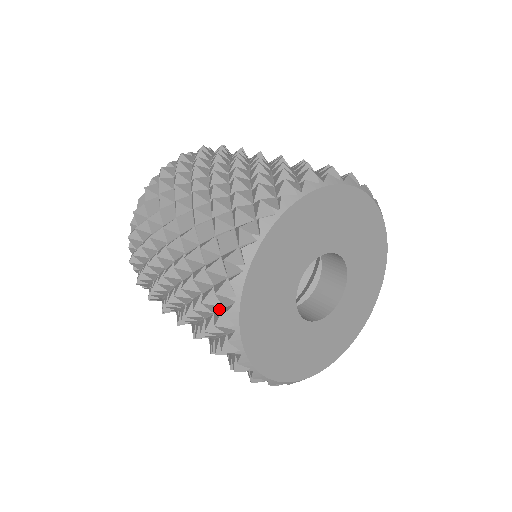
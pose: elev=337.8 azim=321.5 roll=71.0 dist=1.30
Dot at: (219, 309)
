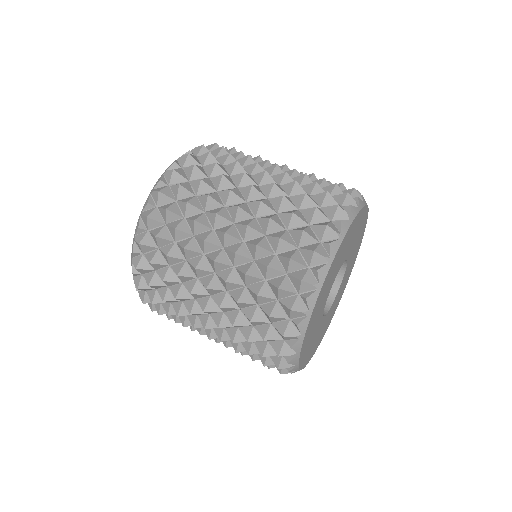
Dot at: (276, 354)
